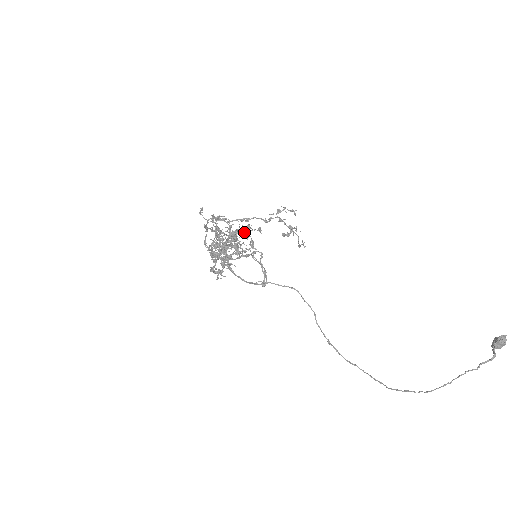
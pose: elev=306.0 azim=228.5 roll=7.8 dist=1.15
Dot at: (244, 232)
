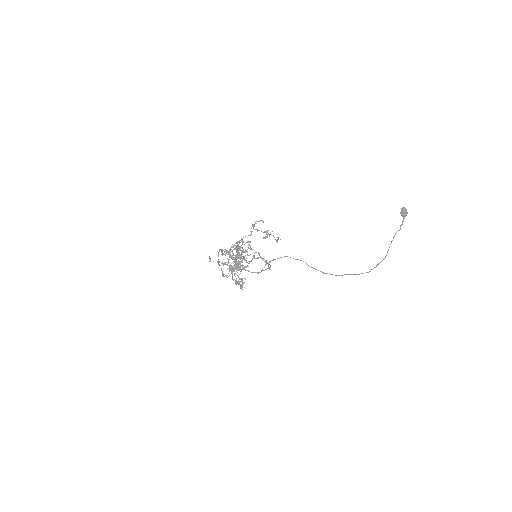
Dot at: occluded
